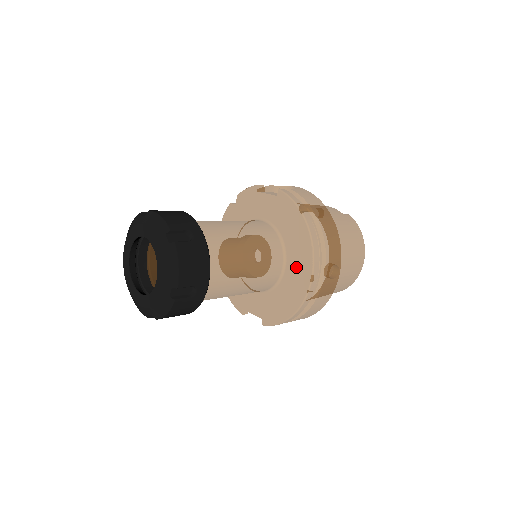
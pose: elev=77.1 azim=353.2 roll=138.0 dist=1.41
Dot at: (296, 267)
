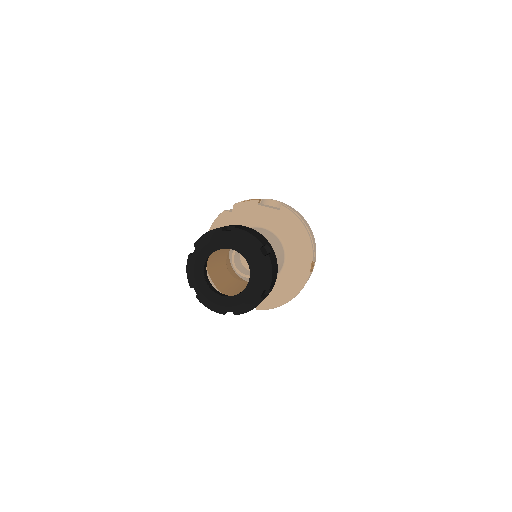
Dot at: (296, 265)
